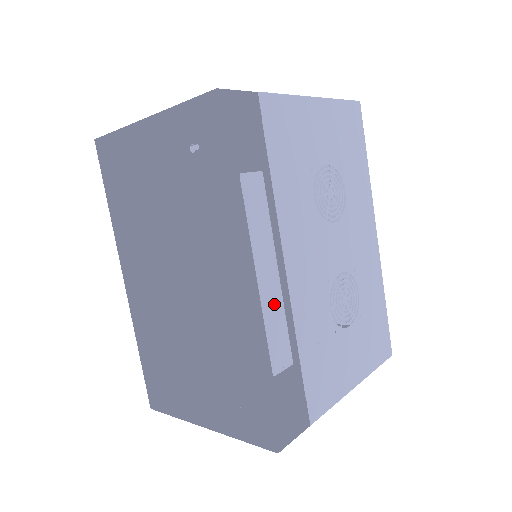
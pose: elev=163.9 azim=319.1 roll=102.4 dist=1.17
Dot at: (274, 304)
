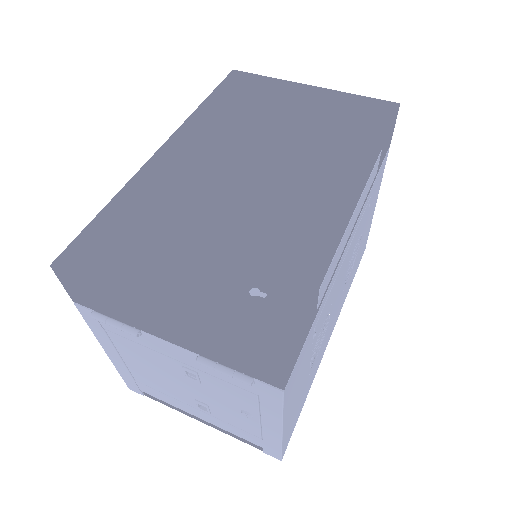
Dot at: (343, 245)
